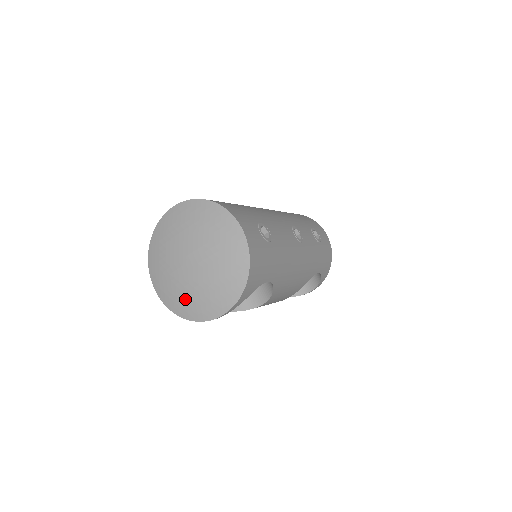
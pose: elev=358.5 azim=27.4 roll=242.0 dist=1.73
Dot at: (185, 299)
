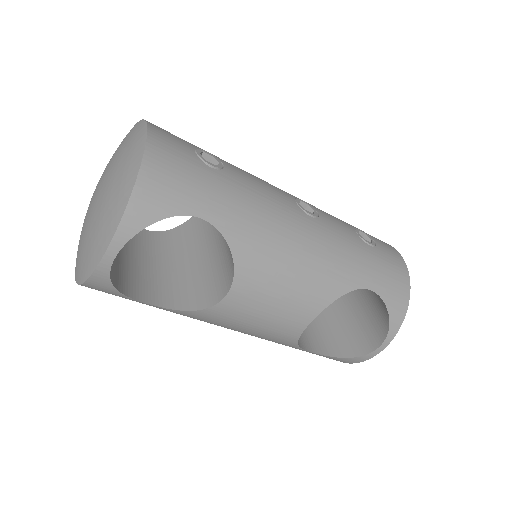
Dot at: (83, 251)
